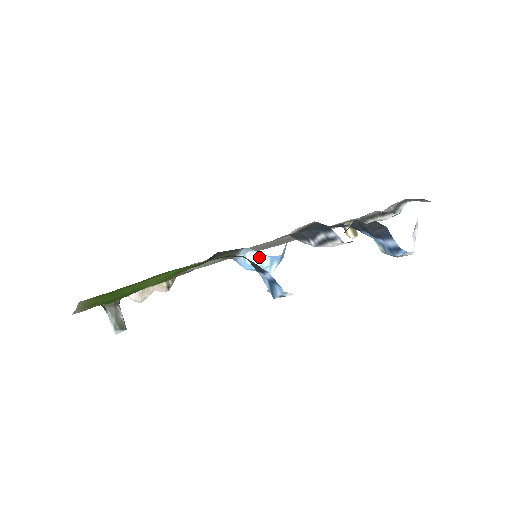
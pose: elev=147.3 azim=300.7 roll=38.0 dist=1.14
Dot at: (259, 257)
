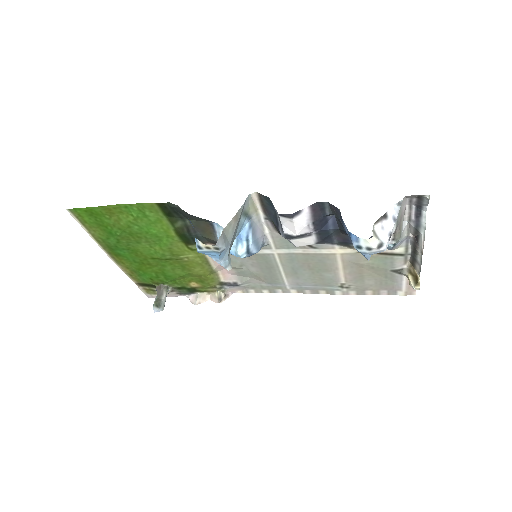
Dot at: occluded
